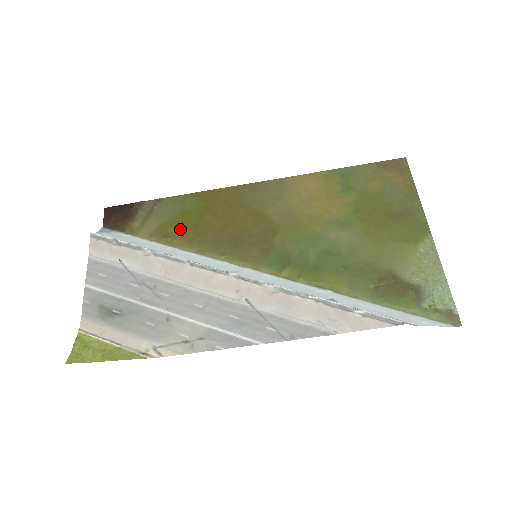
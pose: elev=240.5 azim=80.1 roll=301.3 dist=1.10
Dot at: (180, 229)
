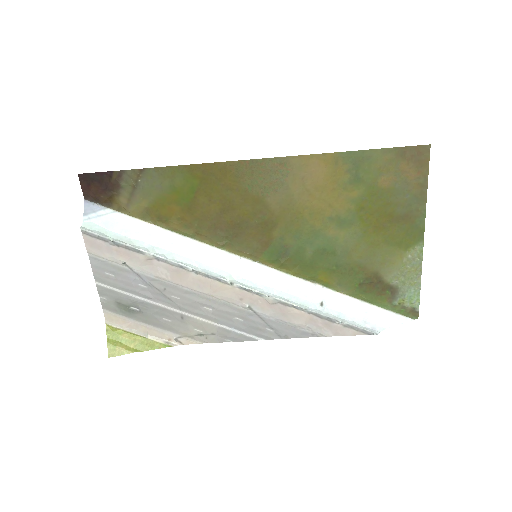
Dot at: (174, 211)
